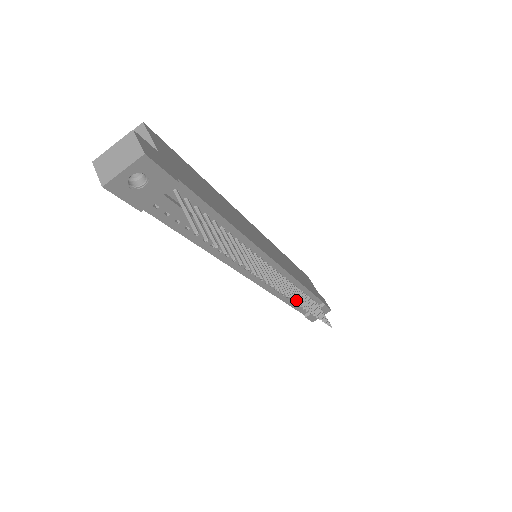
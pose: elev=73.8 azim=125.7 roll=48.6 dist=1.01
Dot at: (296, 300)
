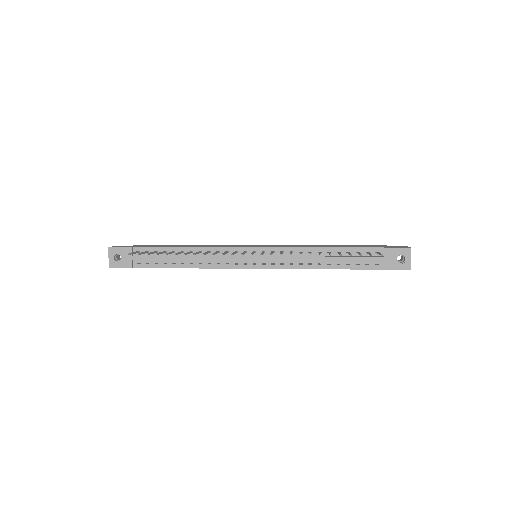
Dot at: (271, 254)
